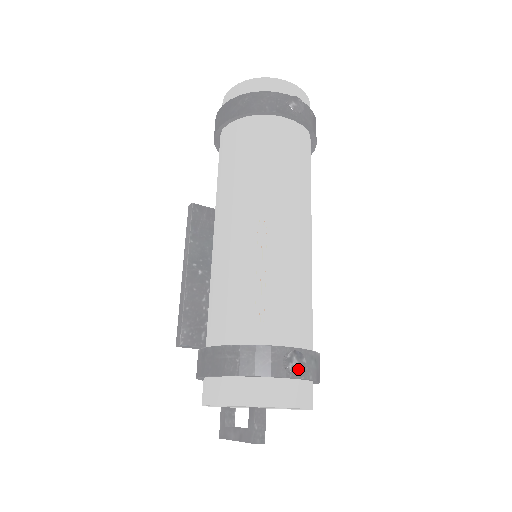
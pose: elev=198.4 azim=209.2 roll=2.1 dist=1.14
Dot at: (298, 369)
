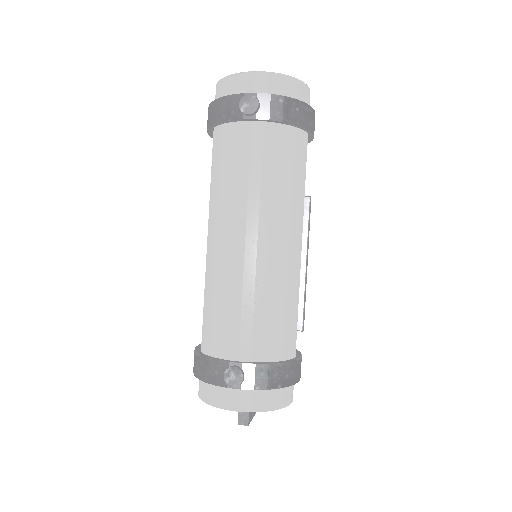
Dot at: (235, 383)
